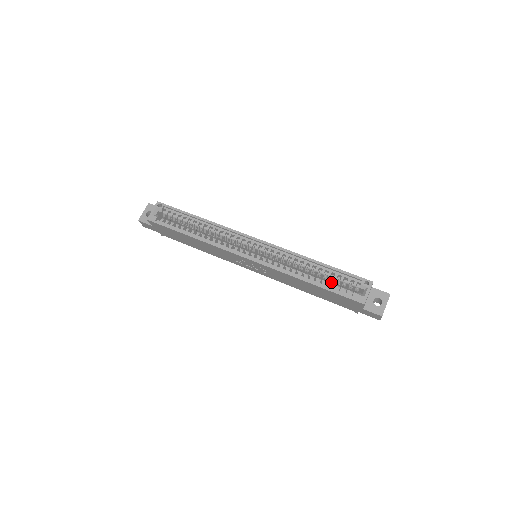
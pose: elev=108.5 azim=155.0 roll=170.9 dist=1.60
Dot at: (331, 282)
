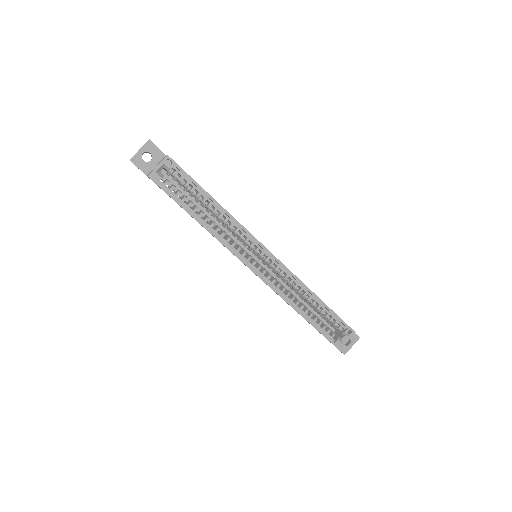
Dot at: occluded
